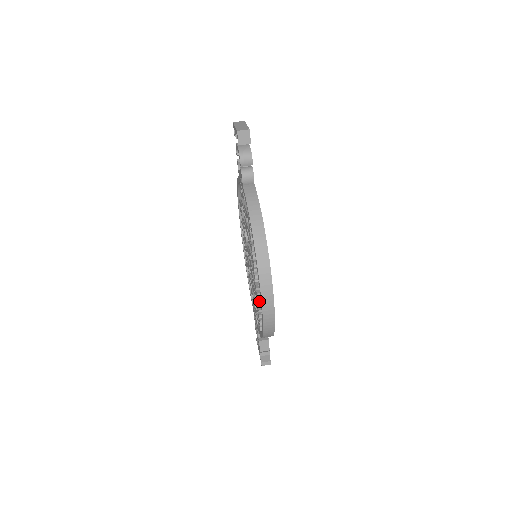
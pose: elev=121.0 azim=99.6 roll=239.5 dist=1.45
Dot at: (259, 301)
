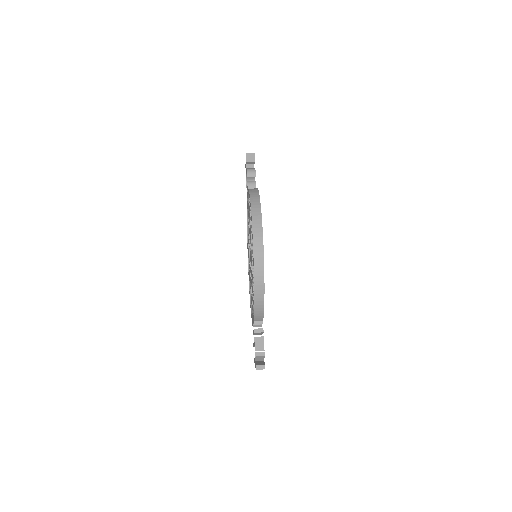
Dot at: occluded
